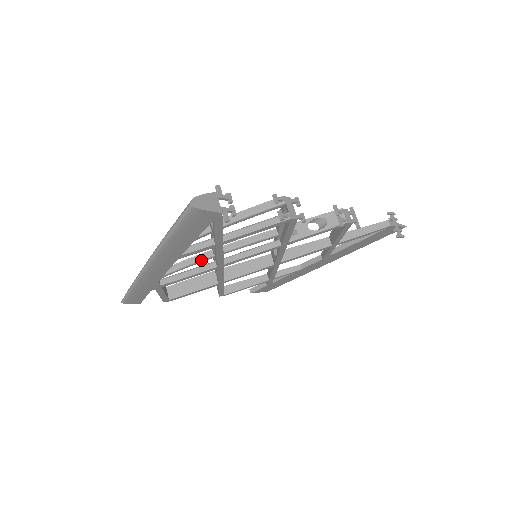
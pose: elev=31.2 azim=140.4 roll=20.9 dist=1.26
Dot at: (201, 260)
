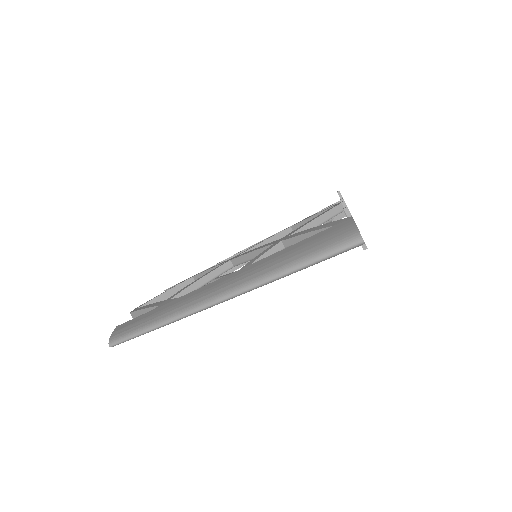
Dot at: occluded
